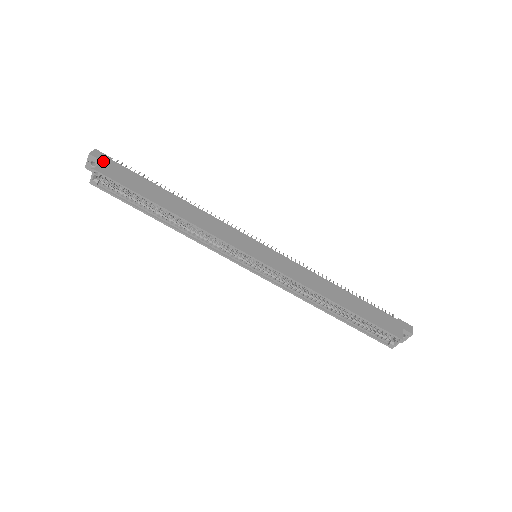
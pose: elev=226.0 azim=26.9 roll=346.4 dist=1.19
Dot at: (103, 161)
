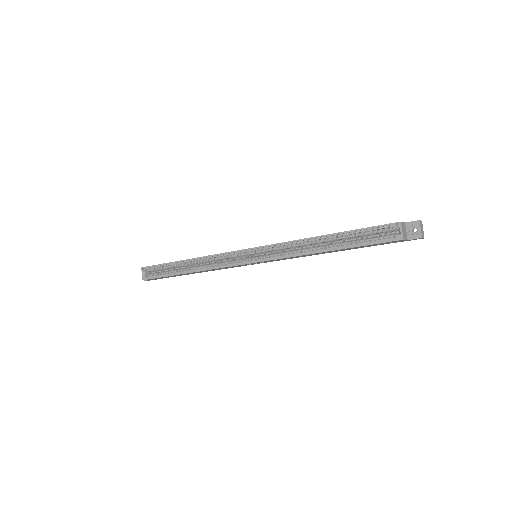
Dot at: occluded
